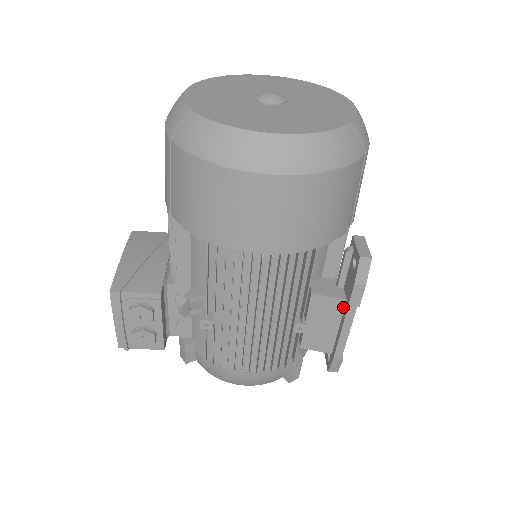
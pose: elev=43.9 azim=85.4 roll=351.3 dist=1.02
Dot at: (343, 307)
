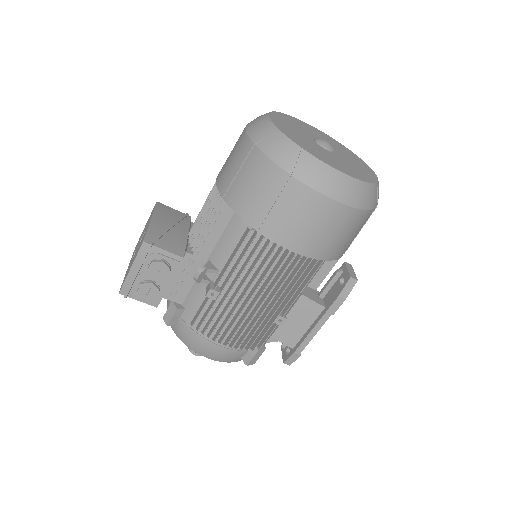
Dot at: (320, 312)
